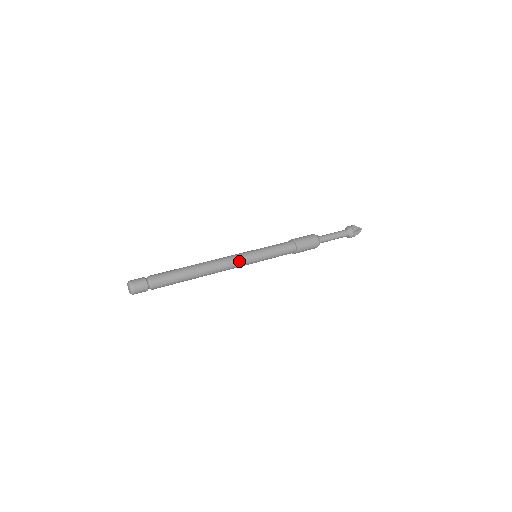
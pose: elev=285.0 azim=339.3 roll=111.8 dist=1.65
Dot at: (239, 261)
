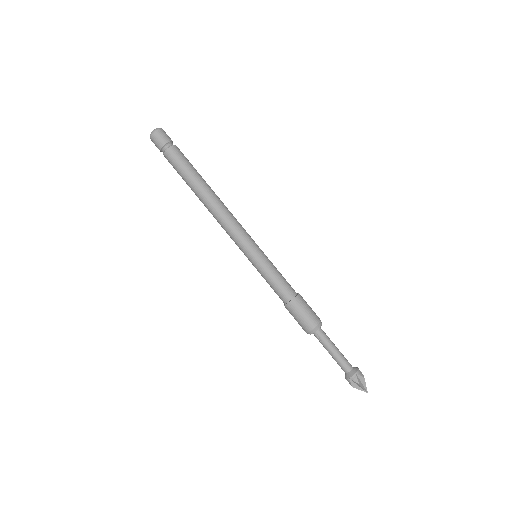
Dot at: (241, 232)
